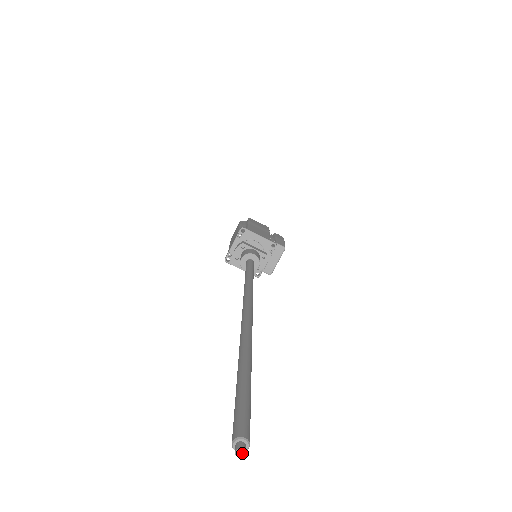
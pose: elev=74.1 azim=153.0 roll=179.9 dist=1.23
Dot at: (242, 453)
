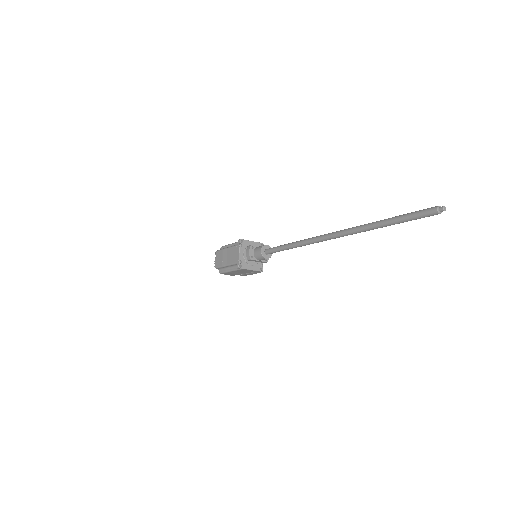
Dot at: (445, 208)
